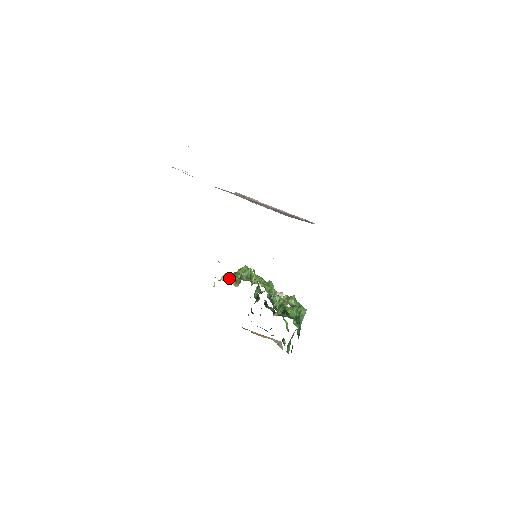
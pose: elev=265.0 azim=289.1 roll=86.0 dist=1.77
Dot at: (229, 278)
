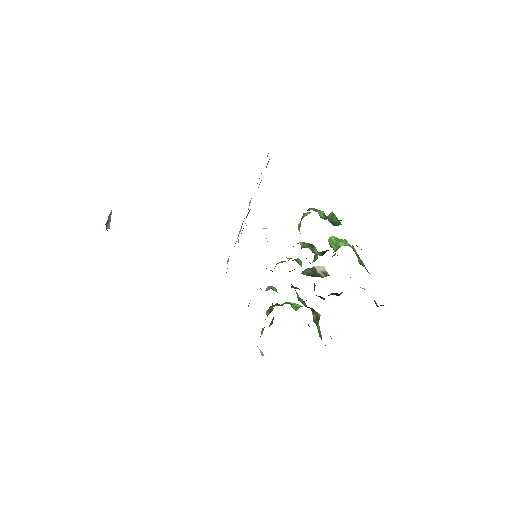
Dot at: occluded
